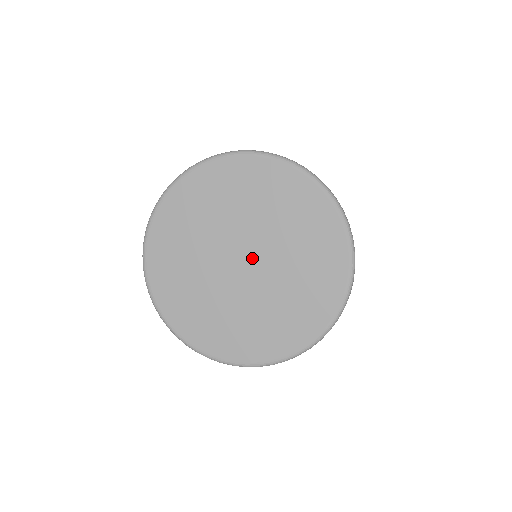
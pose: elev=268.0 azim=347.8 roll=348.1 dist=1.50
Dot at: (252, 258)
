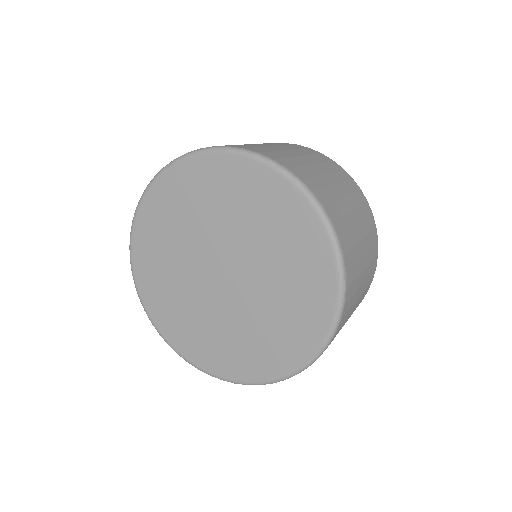
Dot at: (232, 271)
